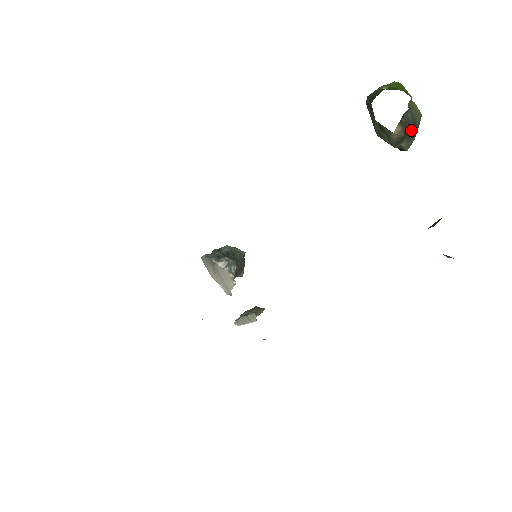
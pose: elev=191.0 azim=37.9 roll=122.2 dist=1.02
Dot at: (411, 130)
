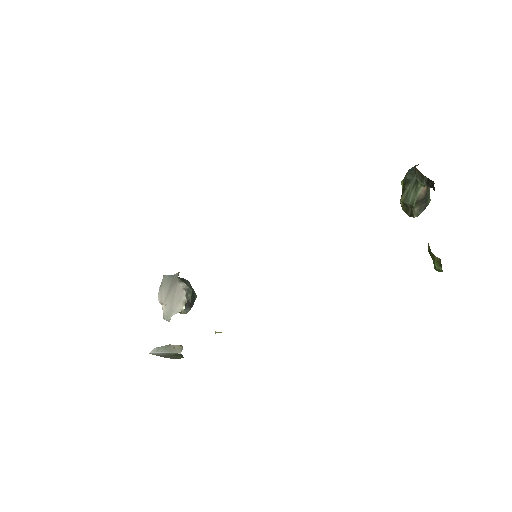
Dot at: (425, 202)
